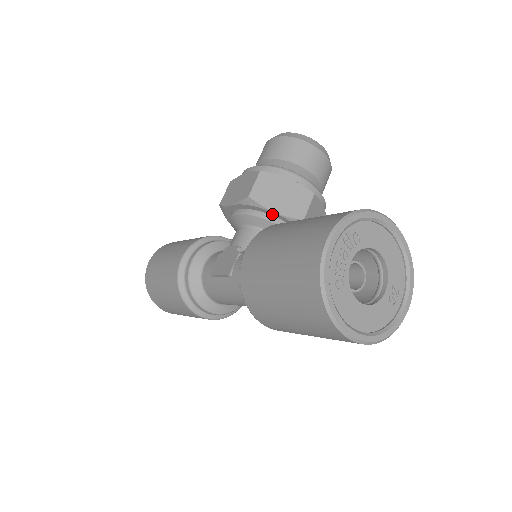
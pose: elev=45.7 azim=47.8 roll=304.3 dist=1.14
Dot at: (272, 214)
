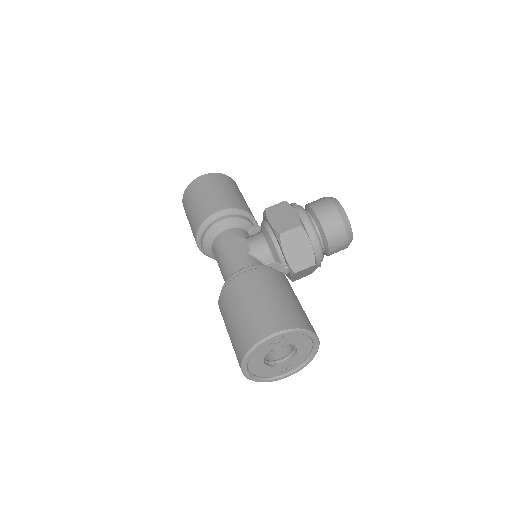
Dot at: (283, 253)
